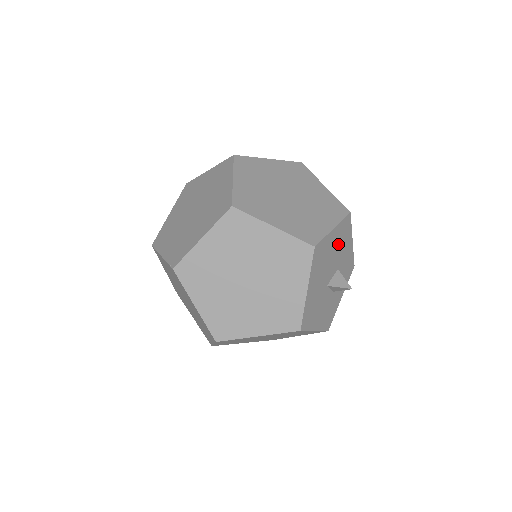
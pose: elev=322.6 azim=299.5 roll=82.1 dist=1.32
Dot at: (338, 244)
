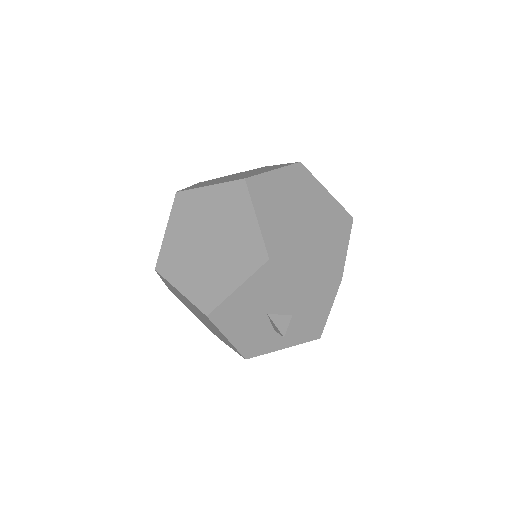
Dot at: (306, 291)
